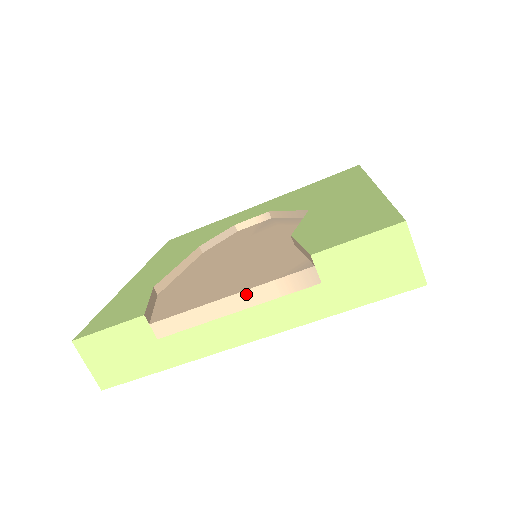
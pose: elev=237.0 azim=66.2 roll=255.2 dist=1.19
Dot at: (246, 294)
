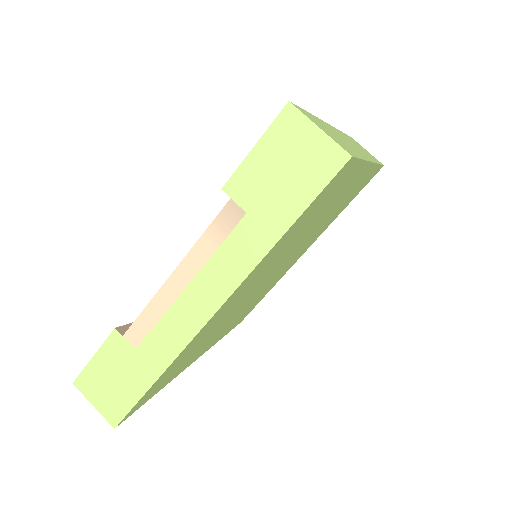
Dot at: (186, 262)
